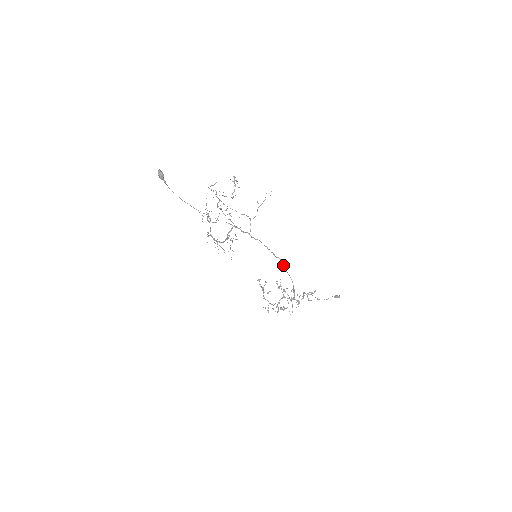
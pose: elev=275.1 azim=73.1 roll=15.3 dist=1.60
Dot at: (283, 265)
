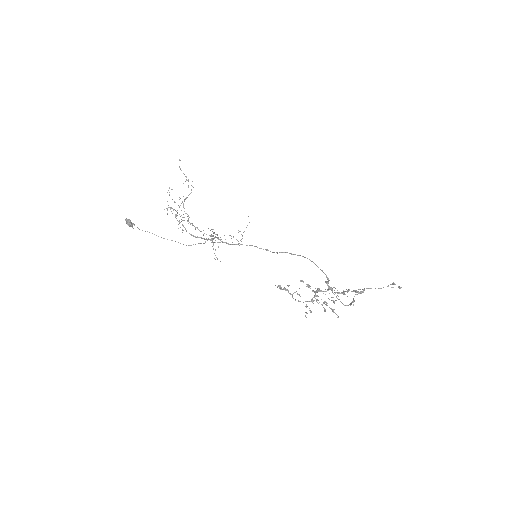
Dot at: (292, 254)
